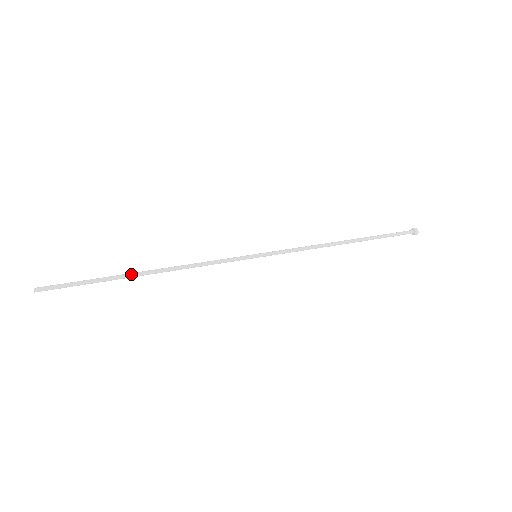
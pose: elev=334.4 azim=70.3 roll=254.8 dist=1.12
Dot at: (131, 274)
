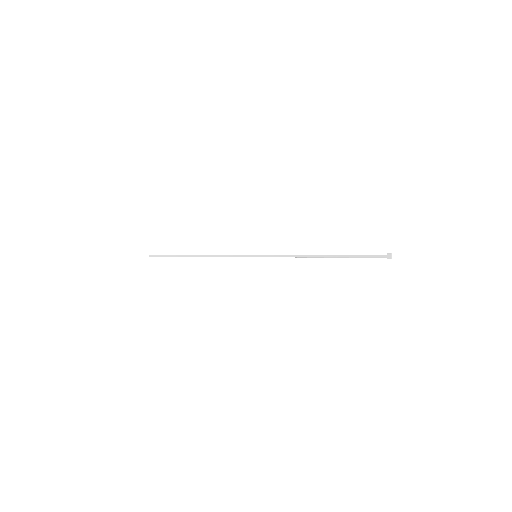
Dot at: (188, 255)
